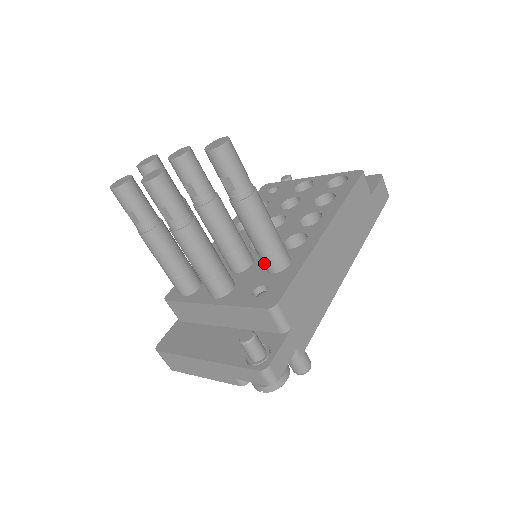
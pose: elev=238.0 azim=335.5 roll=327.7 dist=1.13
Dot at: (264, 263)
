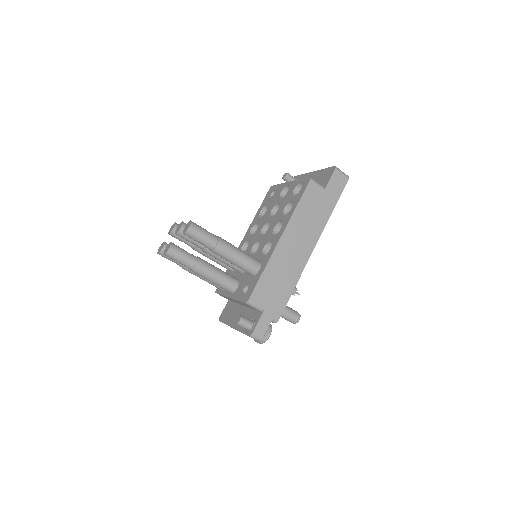
Dot at: occluded
